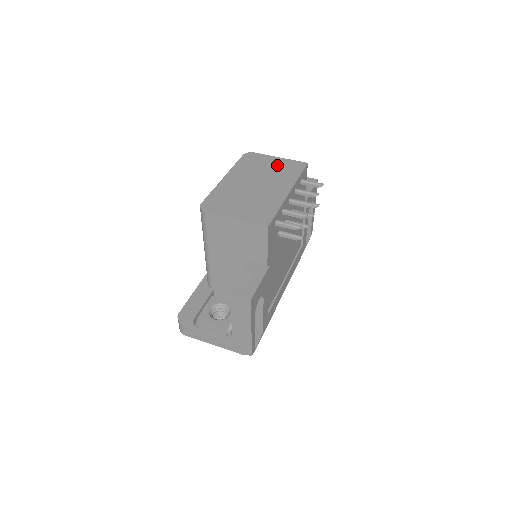
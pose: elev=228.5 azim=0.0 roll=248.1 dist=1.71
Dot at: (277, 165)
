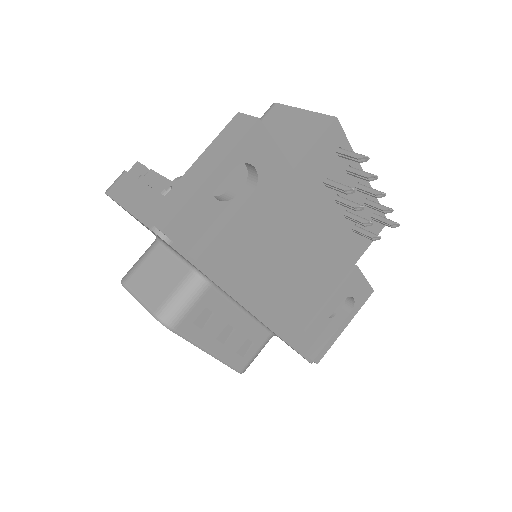
Dot at: occluded
